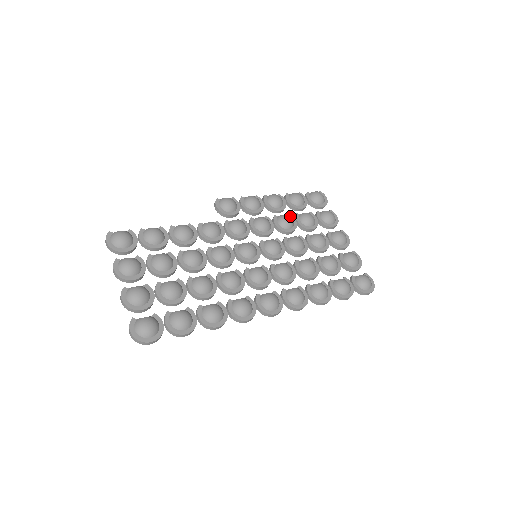
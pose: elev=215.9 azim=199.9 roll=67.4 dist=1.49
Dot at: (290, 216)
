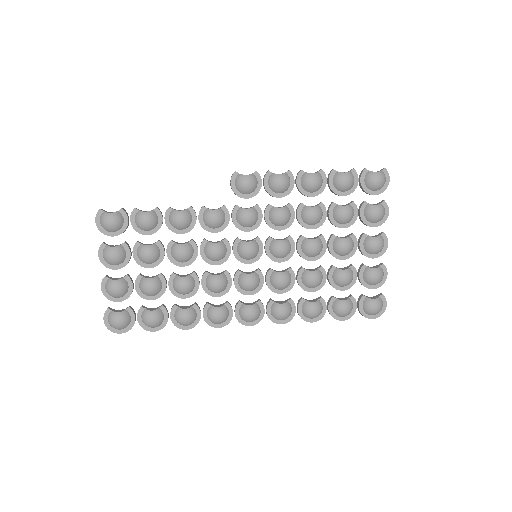
Dot at: (322, 206)
